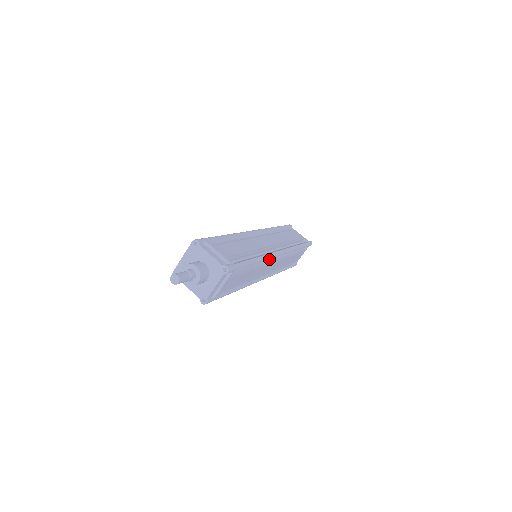
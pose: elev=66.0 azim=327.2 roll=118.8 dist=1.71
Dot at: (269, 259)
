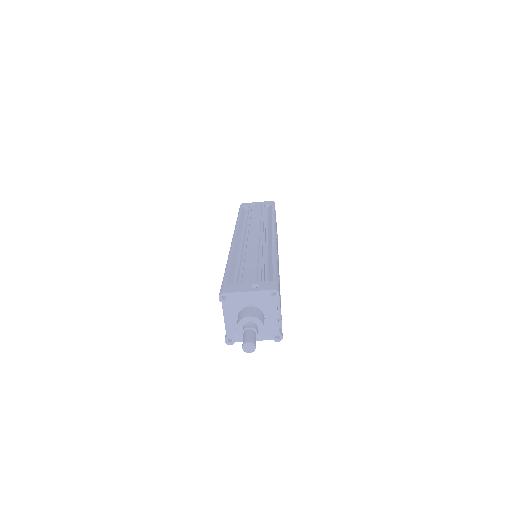
Dot at: occluded
